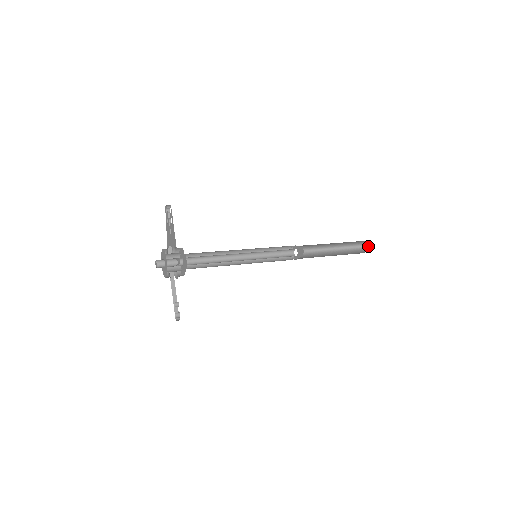
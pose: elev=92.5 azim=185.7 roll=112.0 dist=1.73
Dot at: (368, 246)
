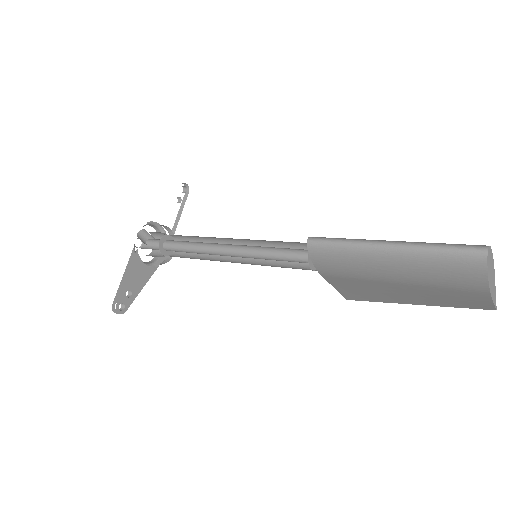
Dot at: (478, 249)
